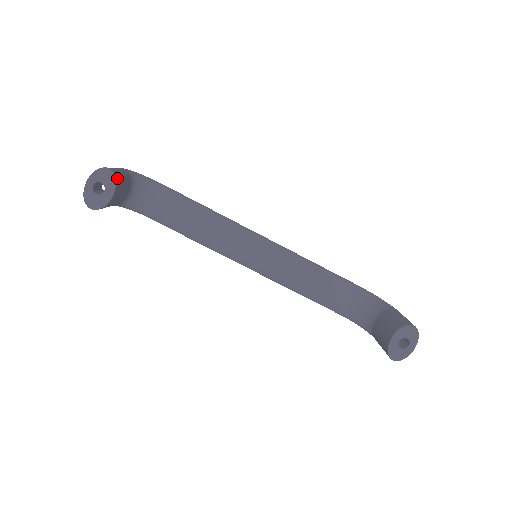
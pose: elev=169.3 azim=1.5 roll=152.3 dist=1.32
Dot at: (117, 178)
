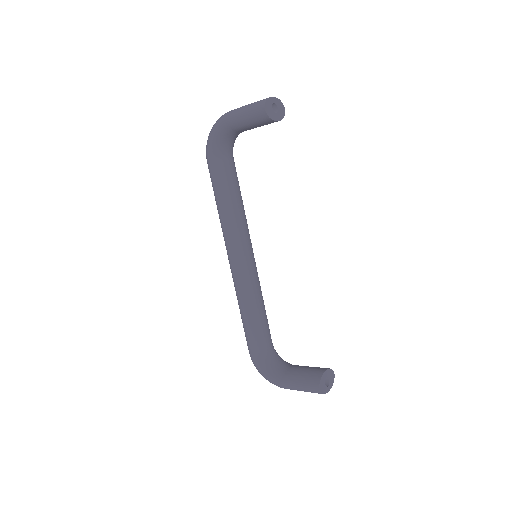
Dot at: occluded
